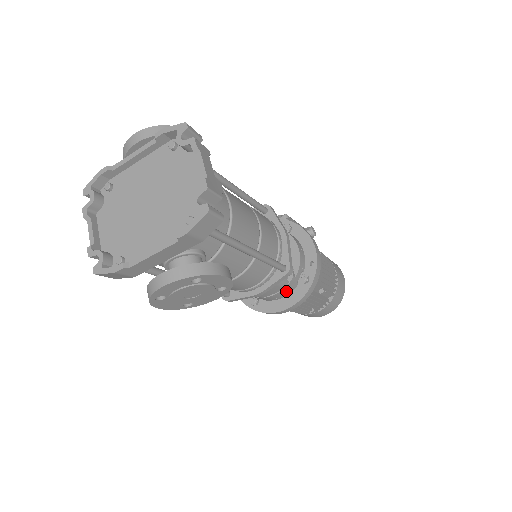
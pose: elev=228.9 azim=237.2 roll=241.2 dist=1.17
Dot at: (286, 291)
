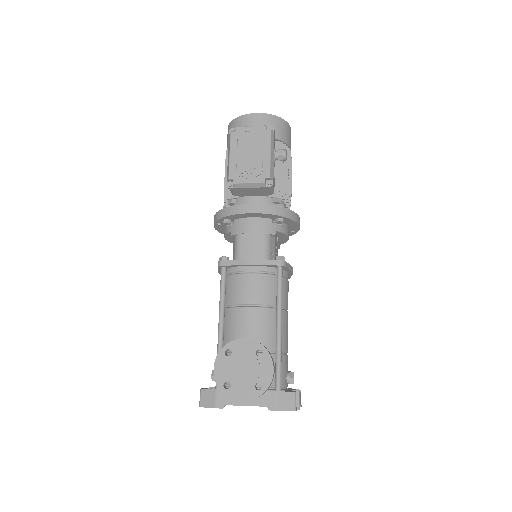
Dot at: occluded
